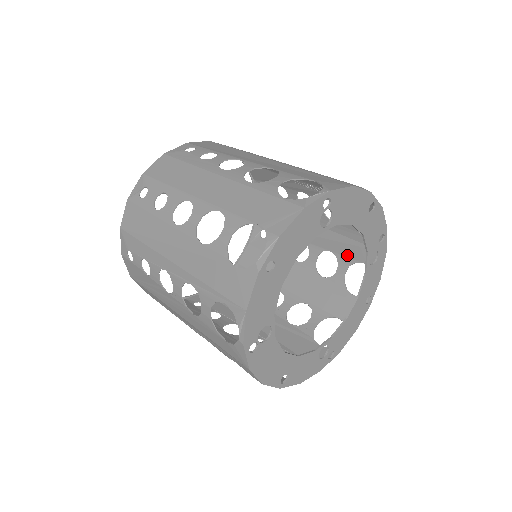
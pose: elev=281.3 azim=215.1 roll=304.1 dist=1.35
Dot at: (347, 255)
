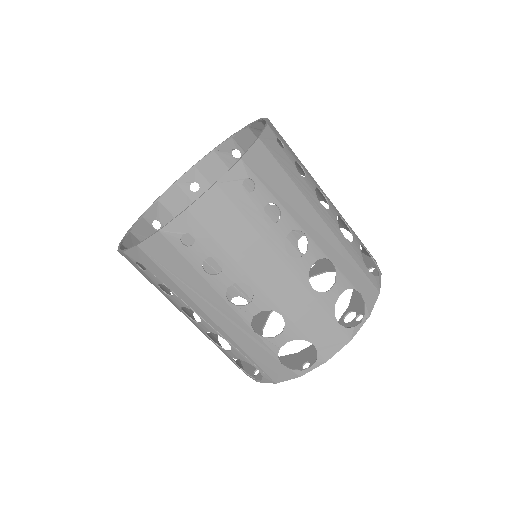
Dot at: occluded
